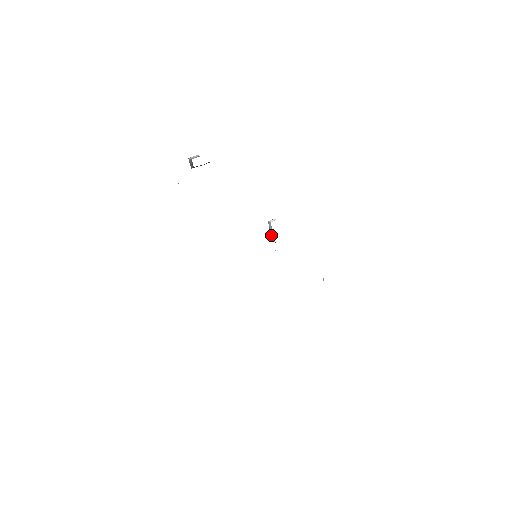
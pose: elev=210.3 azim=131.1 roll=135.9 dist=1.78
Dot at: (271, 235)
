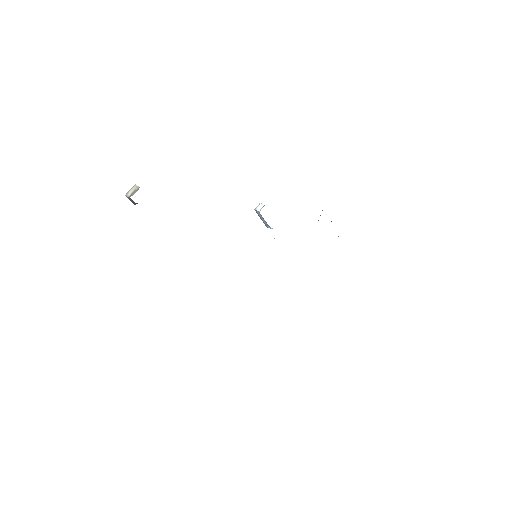
Dot at: (264, 223)
